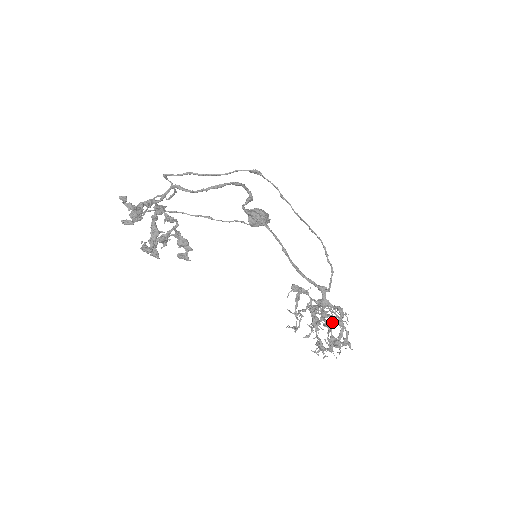
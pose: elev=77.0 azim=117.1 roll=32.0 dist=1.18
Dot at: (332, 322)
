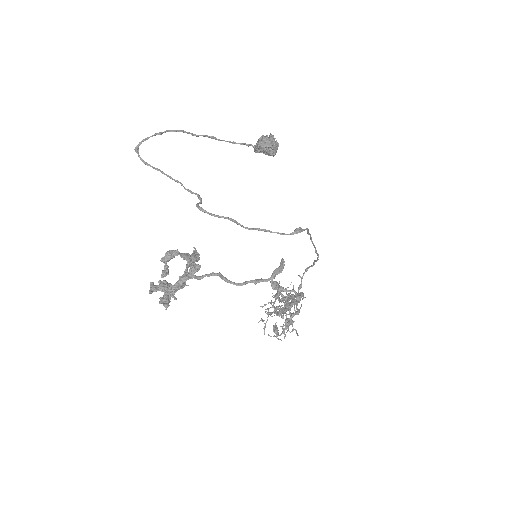
Dot at: occluded
